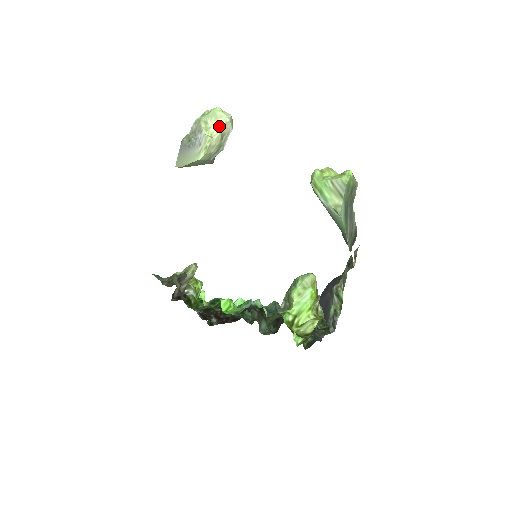
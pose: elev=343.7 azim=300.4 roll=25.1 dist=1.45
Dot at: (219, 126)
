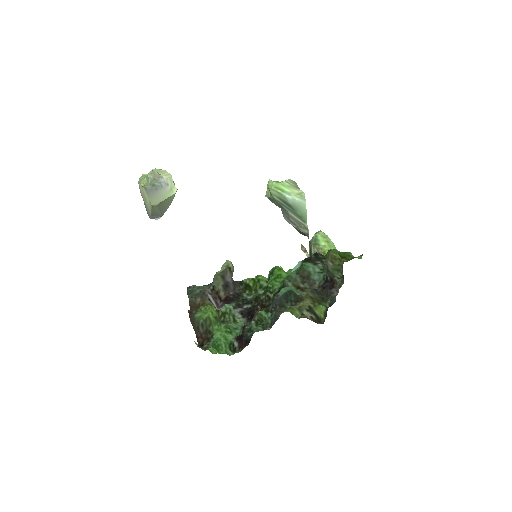
Dot at: (169, 176)
